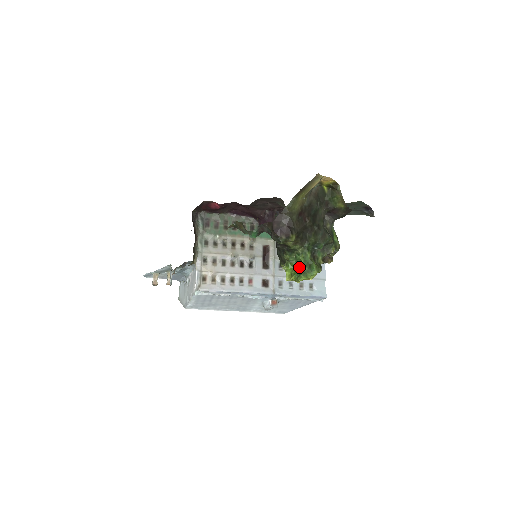
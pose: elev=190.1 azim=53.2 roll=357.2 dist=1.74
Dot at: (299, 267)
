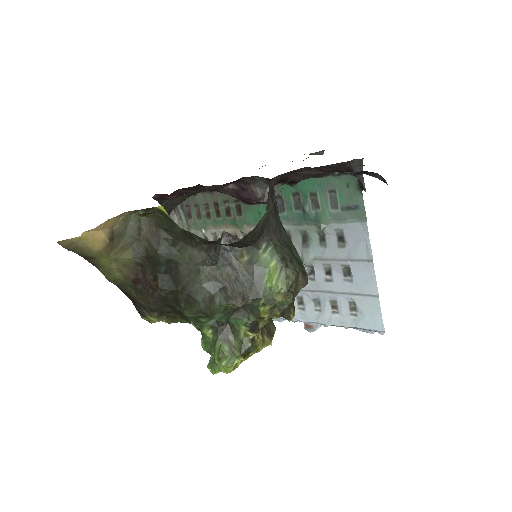
Dot at: occluded
